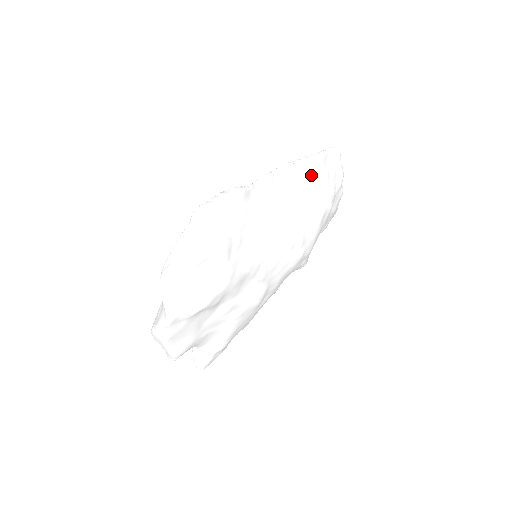
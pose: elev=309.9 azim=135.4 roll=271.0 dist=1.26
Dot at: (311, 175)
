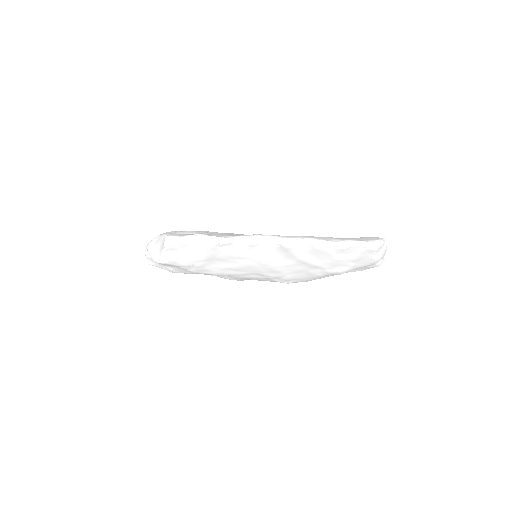
Dot at: (314, 254)
